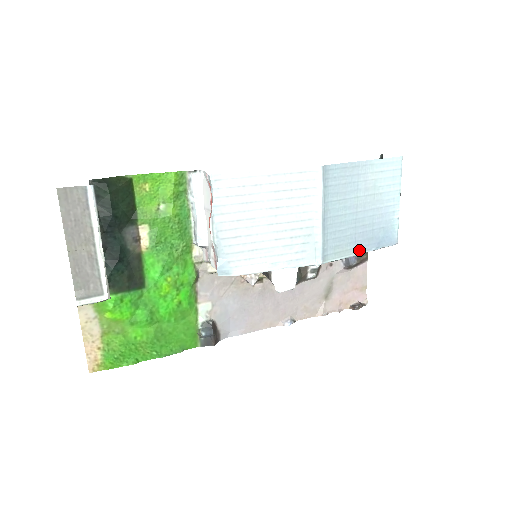
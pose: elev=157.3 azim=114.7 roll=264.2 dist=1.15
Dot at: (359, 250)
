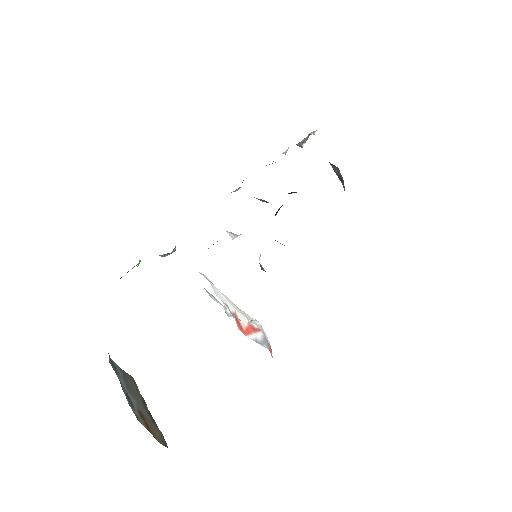
Dot at: occluded
